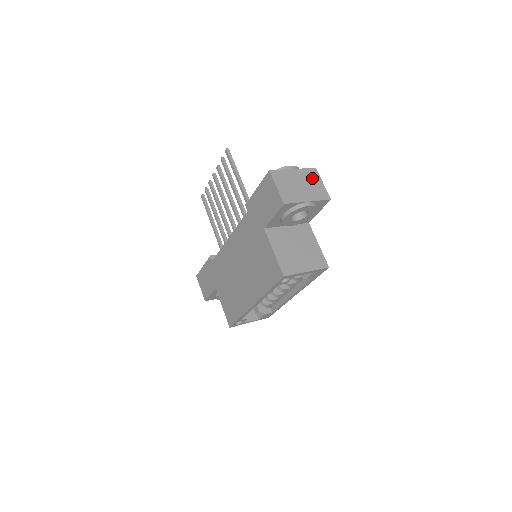
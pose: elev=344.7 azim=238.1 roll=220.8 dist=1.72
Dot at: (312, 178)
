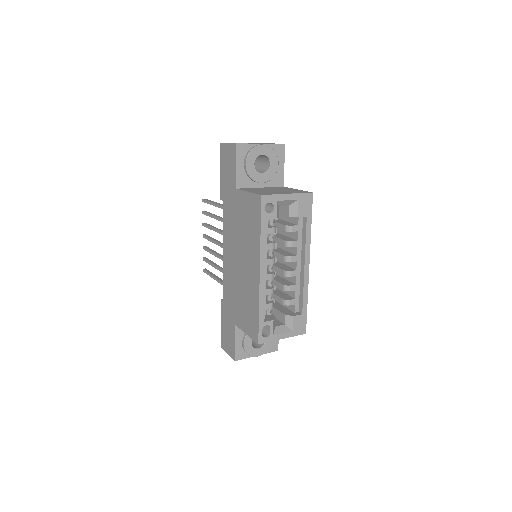
Dot at: occluded
